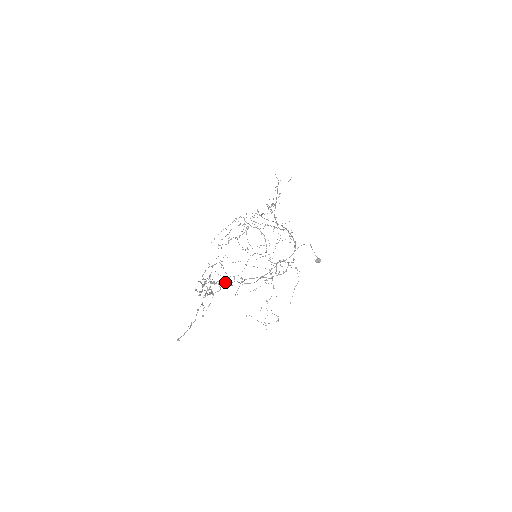
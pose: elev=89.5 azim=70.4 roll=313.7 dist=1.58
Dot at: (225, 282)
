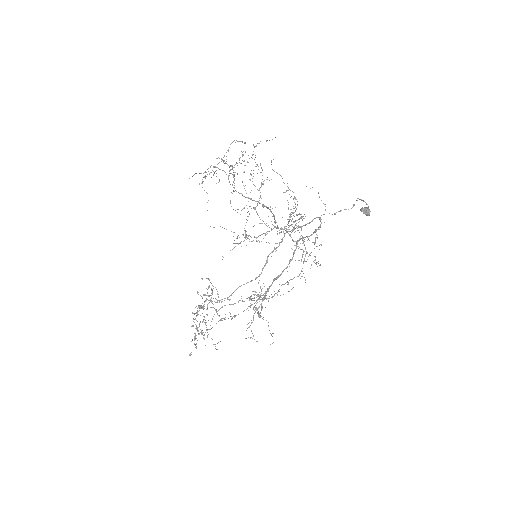
Dot at: occluded
